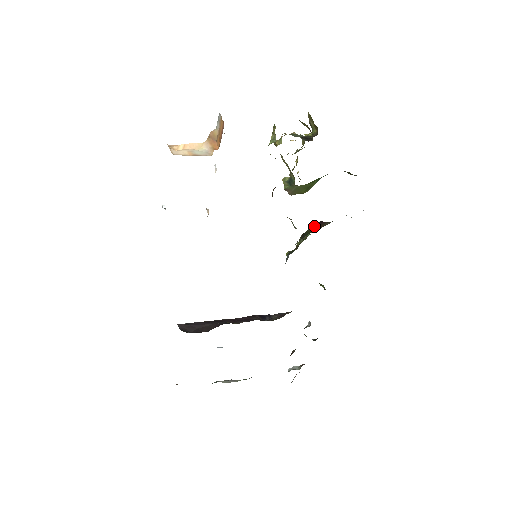
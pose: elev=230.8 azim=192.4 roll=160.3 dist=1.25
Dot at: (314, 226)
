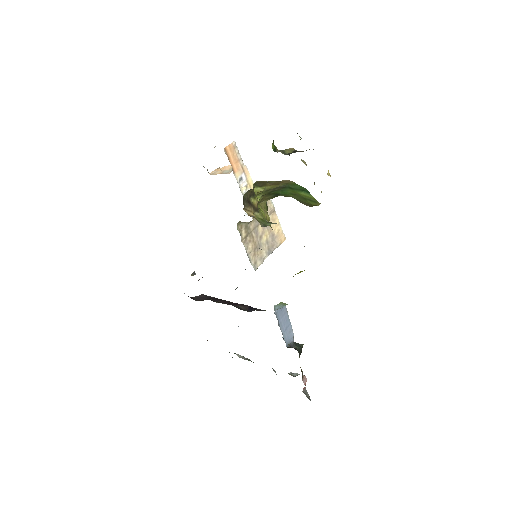
Dot at: occluded
